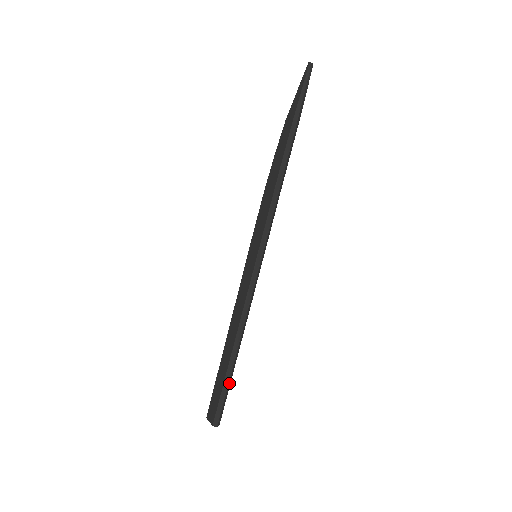
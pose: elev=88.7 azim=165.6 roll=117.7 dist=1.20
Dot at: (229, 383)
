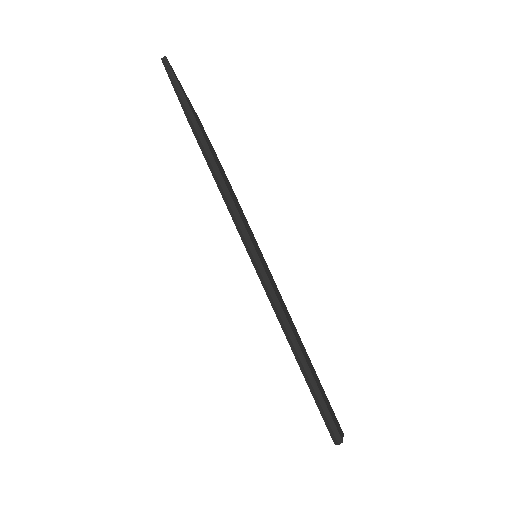
Dot at: (317, 394)
